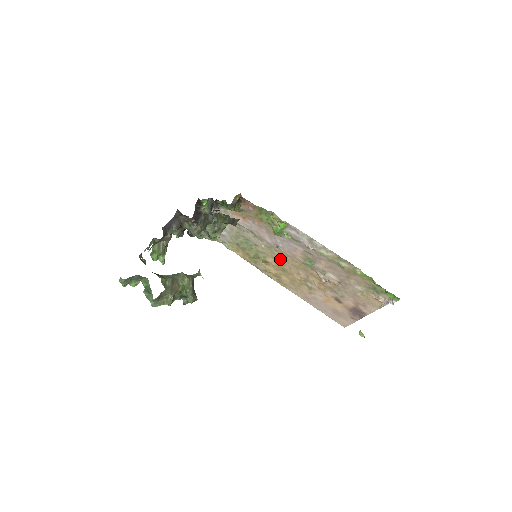
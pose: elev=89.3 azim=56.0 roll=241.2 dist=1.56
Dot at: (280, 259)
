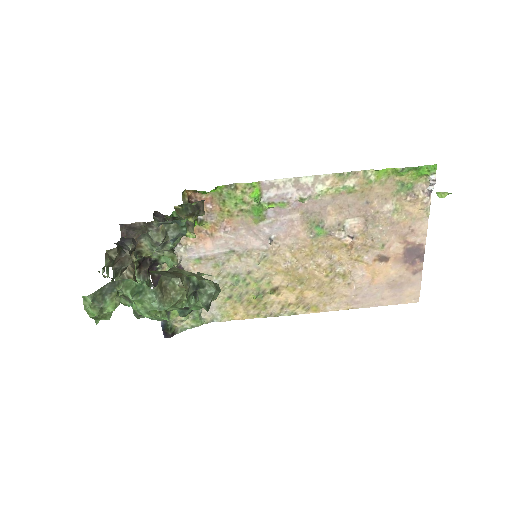
Dot at: (286, 265)
